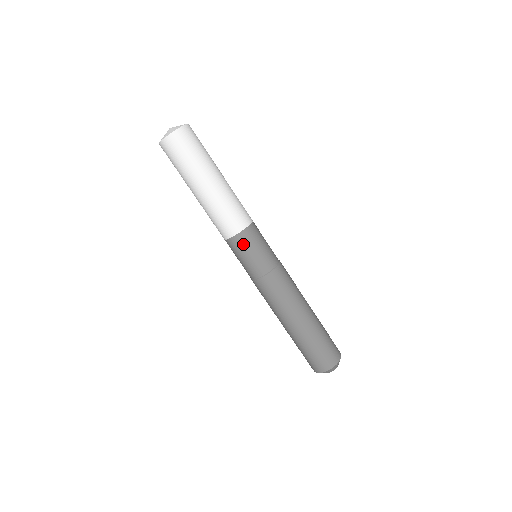
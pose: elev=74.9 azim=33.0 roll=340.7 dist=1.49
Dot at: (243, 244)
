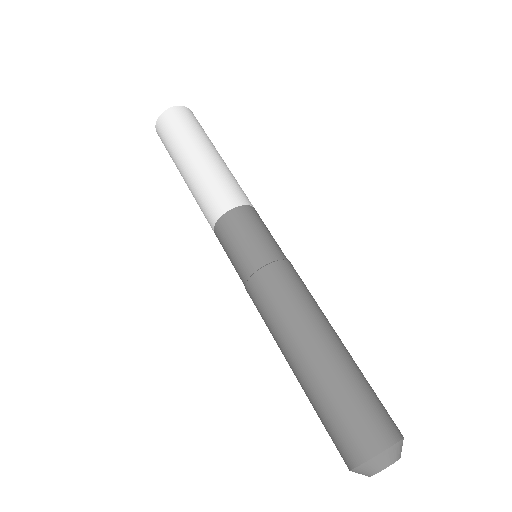
Dot at: (247, 218)
